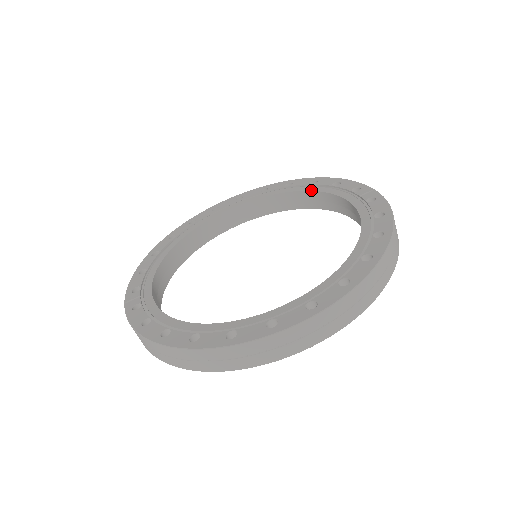
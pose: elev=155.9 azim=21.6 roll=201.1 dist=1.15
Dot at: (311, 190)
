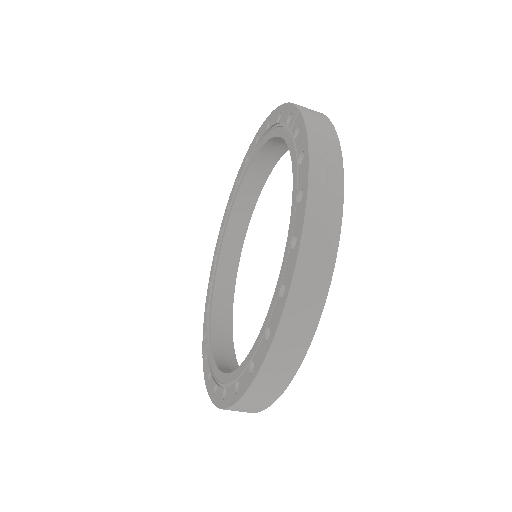
Dot at: (268, 139)
